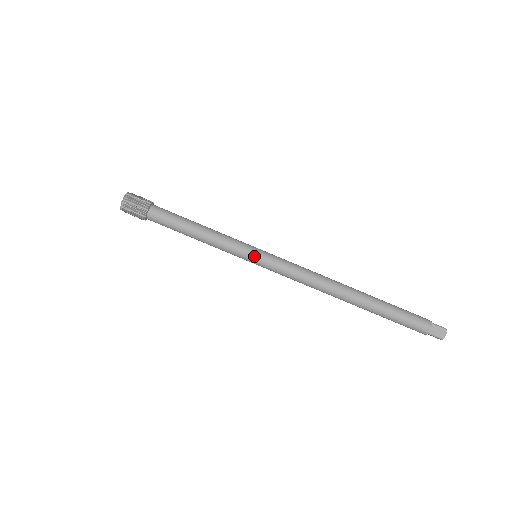
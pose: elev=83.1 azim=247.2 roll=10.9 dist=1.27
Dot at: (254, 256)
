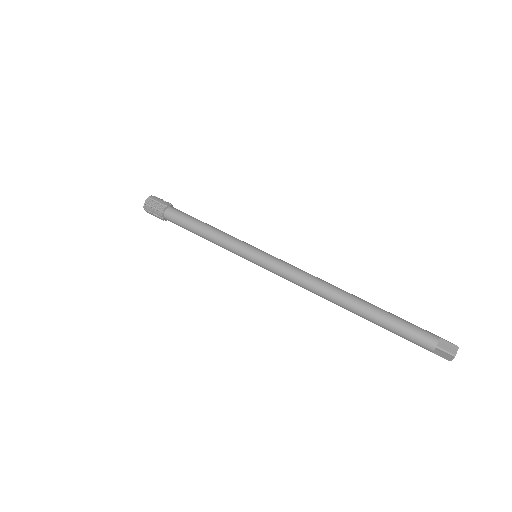
Dot at: (254, 251)
